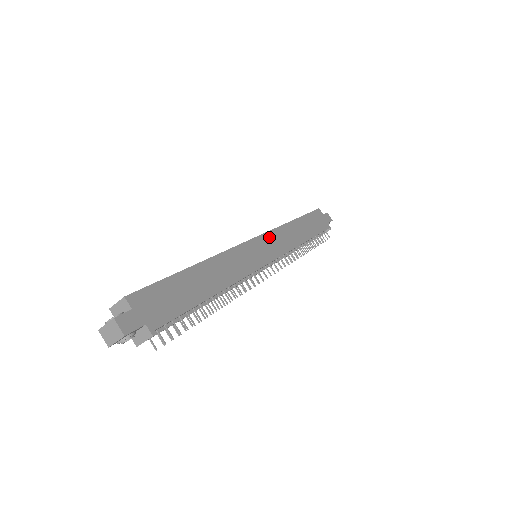
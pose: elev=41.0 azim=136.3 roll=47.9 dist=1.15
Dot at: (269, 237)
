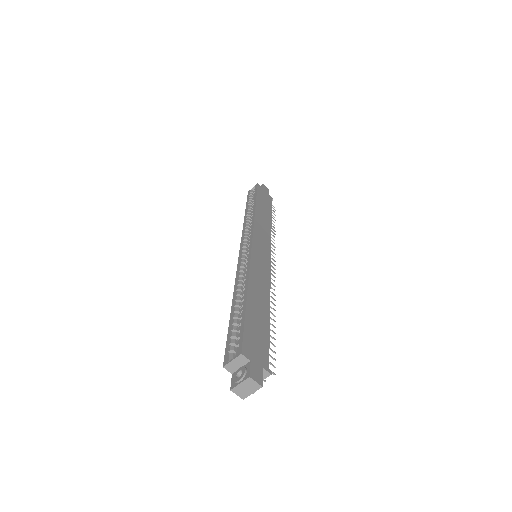
Dot at: (257, 234)
